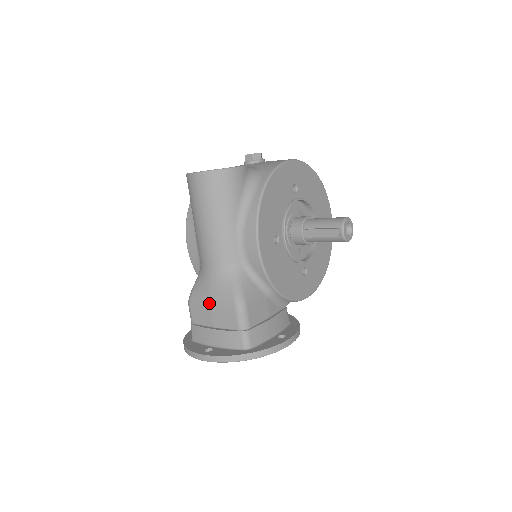
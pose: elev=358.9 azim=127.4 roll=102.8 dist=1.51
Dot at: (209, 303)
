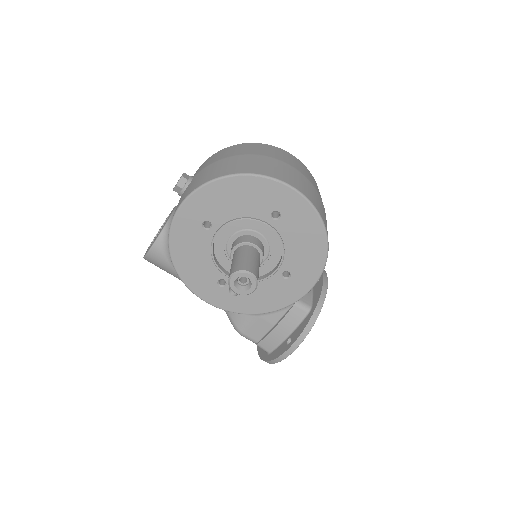
Dot at: occluded
